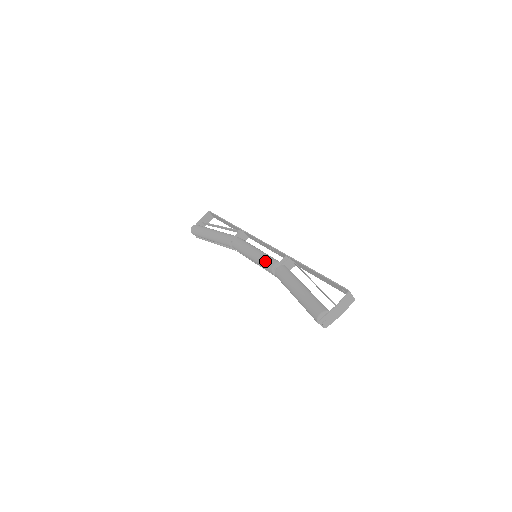
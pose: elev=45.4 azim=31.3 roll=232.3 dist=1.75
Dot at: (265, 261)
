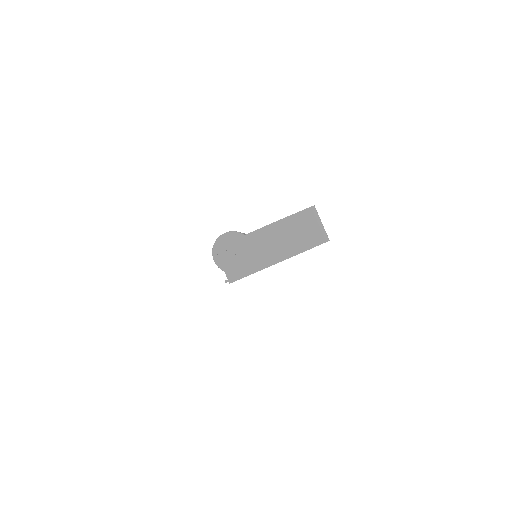
Dot at: occluded
